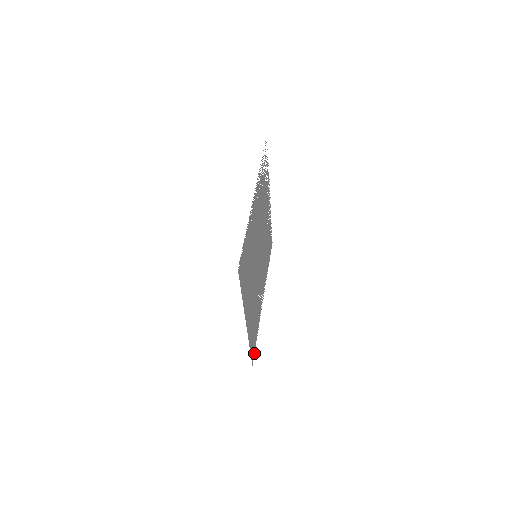
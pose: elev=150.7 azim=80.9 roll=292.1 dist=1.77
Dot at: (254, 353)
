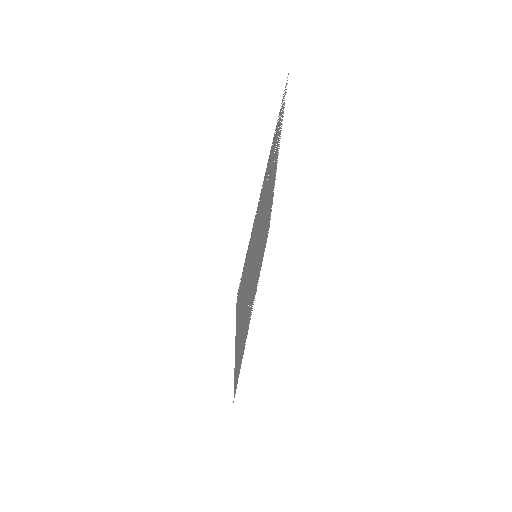
Dot at: occluded
